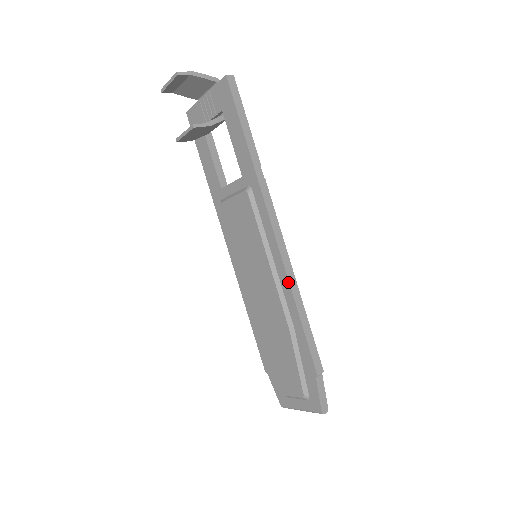
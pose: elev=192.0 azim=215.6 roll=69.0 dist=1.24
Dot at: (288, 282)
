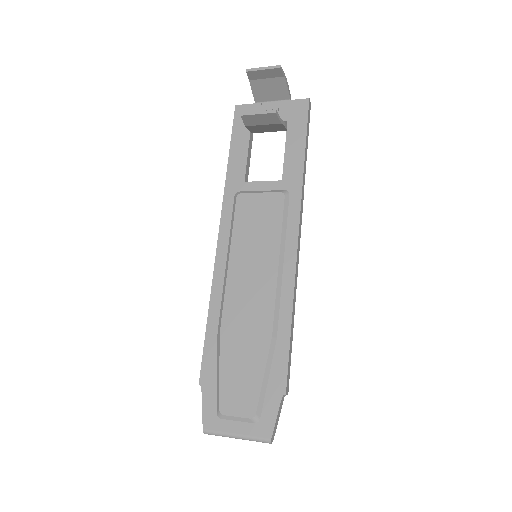
Dot at: (293, 289)
